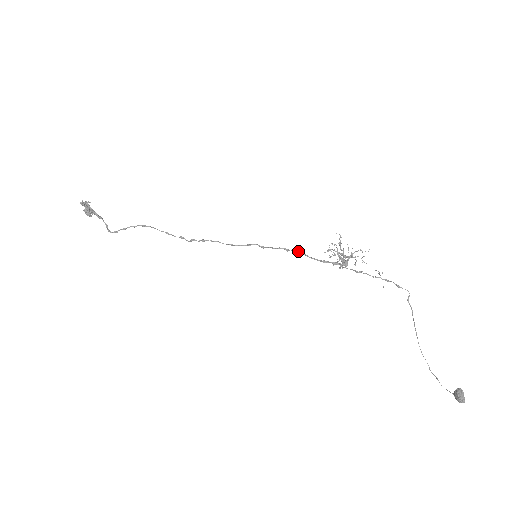
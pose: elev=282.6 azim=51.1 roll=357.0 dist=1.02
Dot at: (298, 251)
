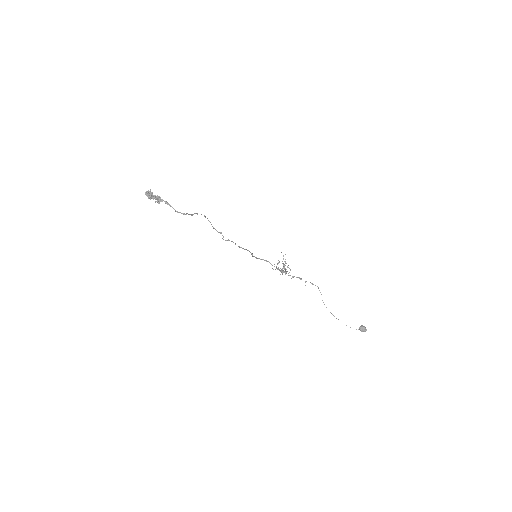
Dot at: occluded
